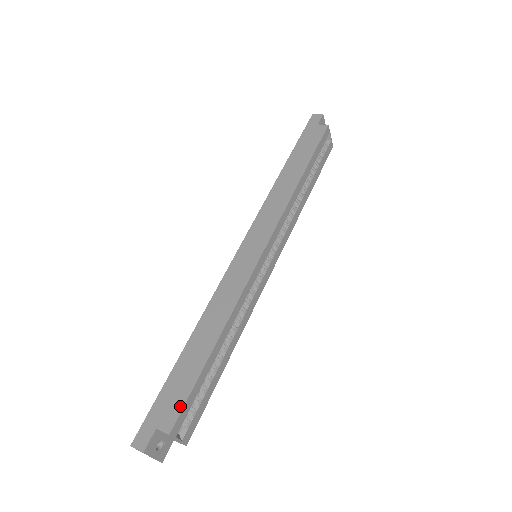
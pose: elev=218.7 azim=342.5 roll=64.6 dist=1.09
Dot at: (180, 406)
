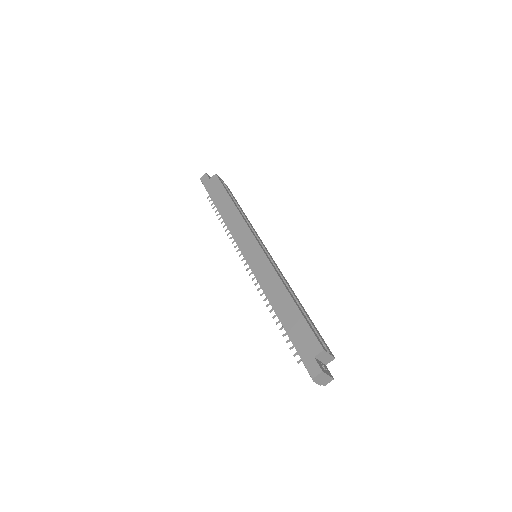
Dot at: (312, 336)
